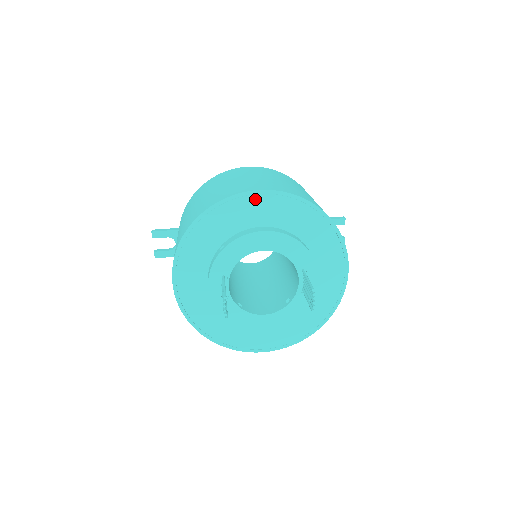
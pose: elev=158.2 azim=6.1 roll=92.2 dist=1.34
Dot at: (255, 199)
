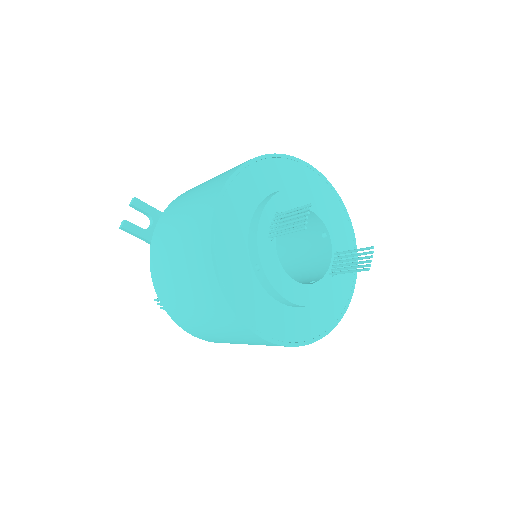
Dot at: (311, 173)
